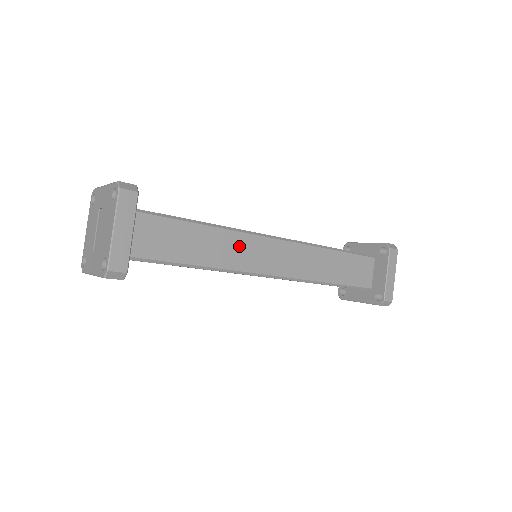
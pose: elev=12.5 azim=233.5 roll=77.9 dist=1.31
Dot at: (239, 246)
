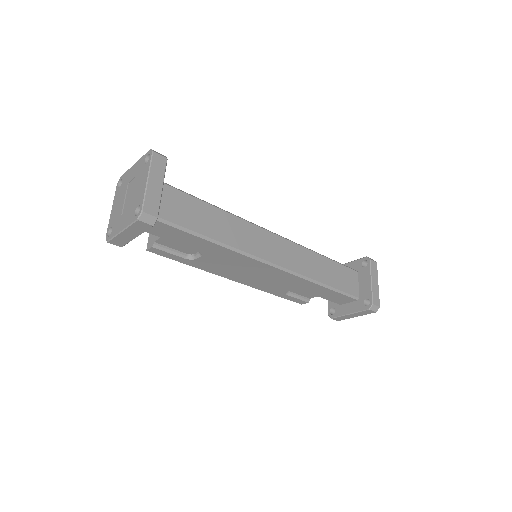
Dot at: (245, 231)
